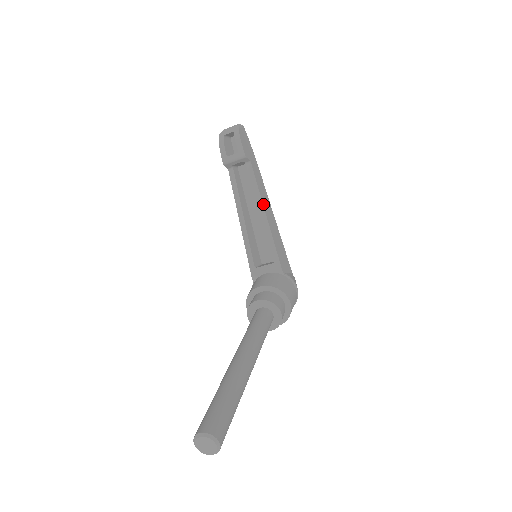
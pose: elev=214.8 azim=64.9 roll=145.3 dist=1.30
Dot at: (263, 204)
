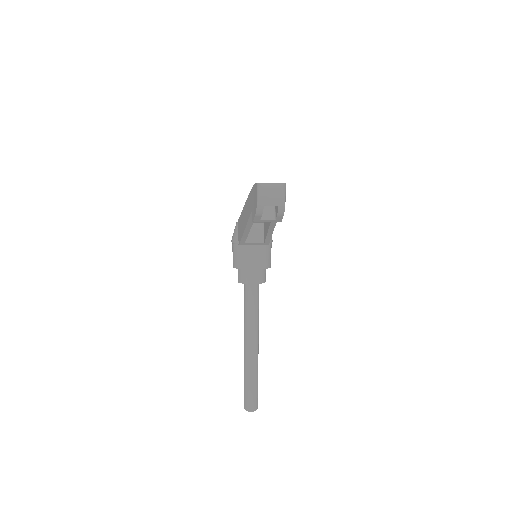
Dot at: occluded
